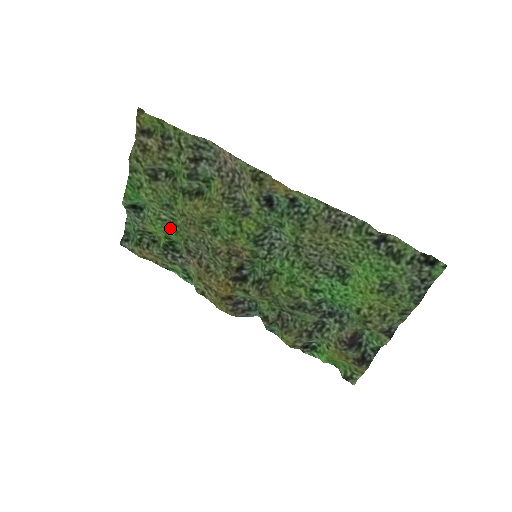
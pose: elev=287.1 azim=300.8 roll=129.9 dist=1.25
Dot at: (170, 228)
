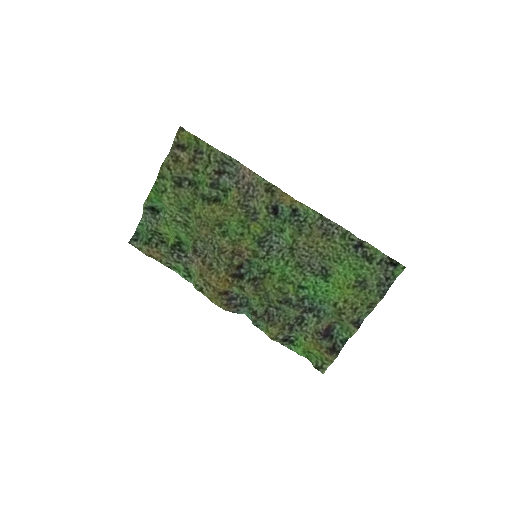
Dot at: (182, 229)
